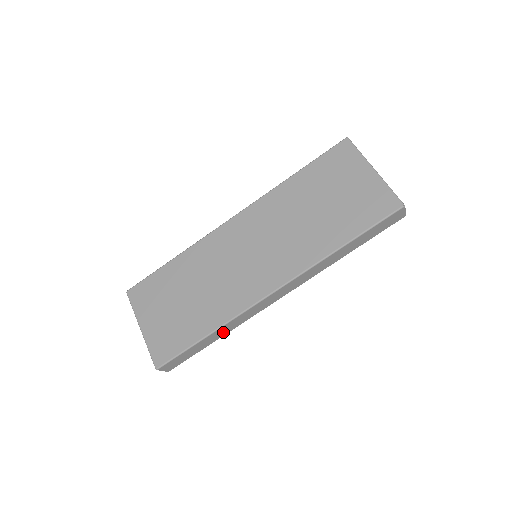
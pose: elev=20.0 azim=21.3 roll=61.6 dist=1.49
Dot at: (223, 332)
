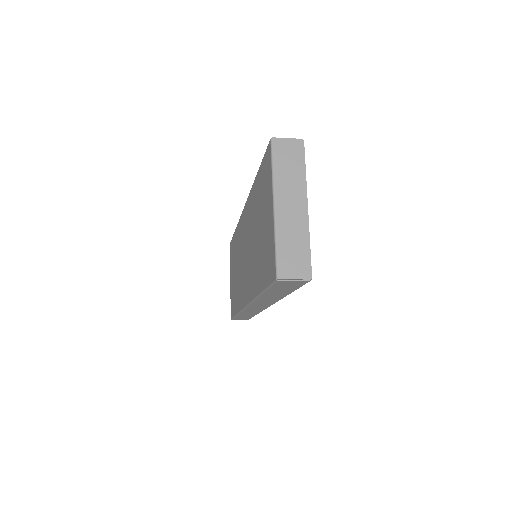
Dot at: (251, 314)
